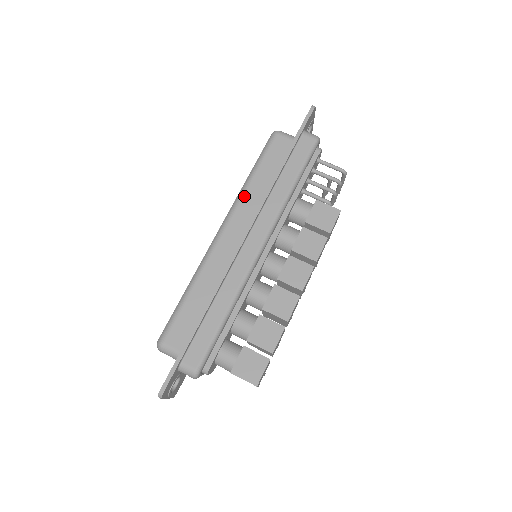
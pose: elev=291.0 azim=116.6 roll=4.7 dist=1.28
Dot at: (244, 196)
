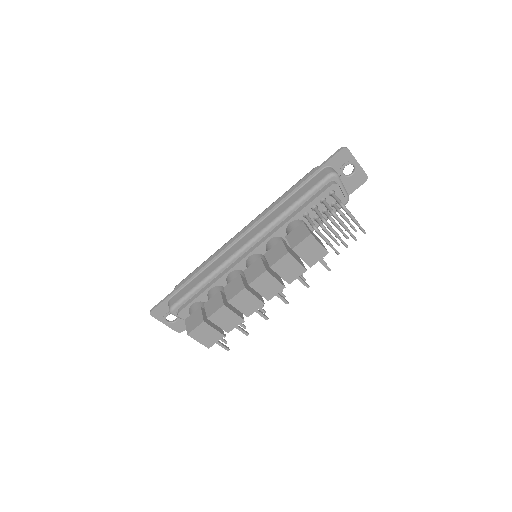
Dot at: (267, 209)
